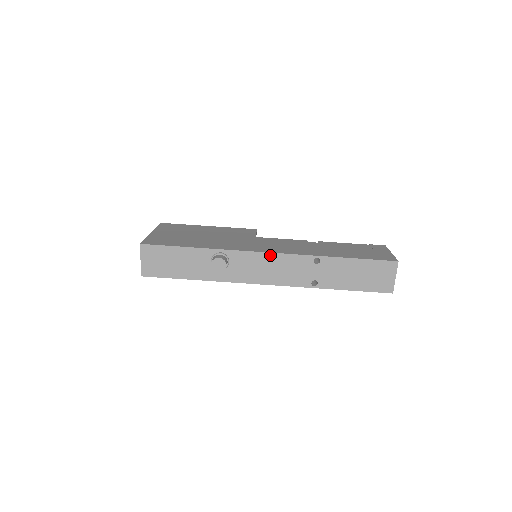
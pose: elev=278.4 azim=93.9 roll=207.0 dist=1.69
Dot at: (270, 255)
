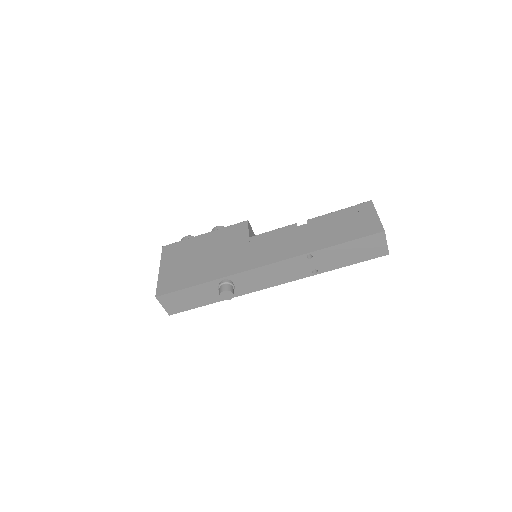
Dot at: (266, 267)
